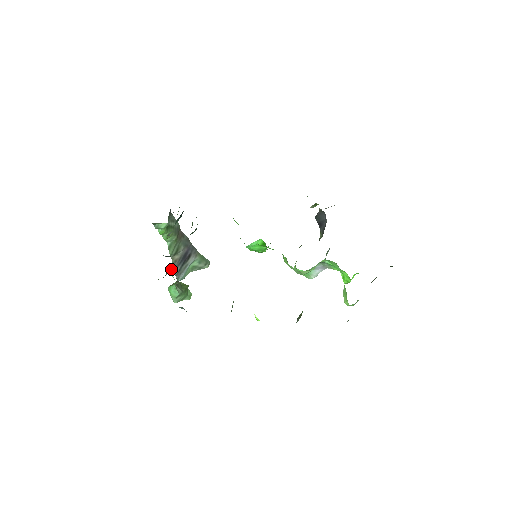
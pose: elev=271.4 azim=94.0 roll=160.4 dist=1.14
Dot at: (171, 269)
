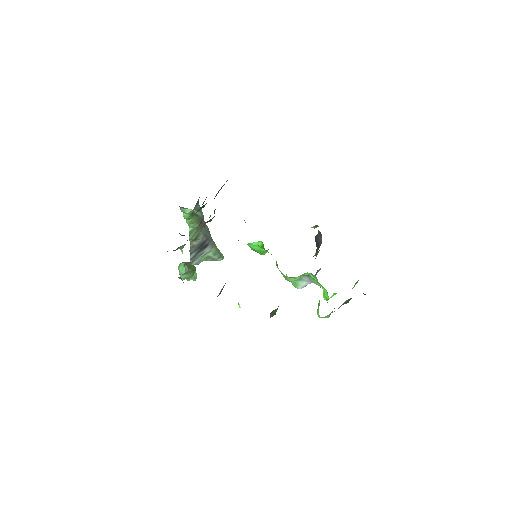
Dot at: (182, 246)
